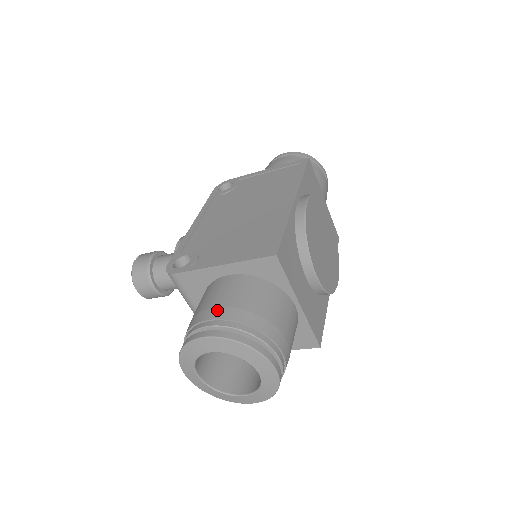
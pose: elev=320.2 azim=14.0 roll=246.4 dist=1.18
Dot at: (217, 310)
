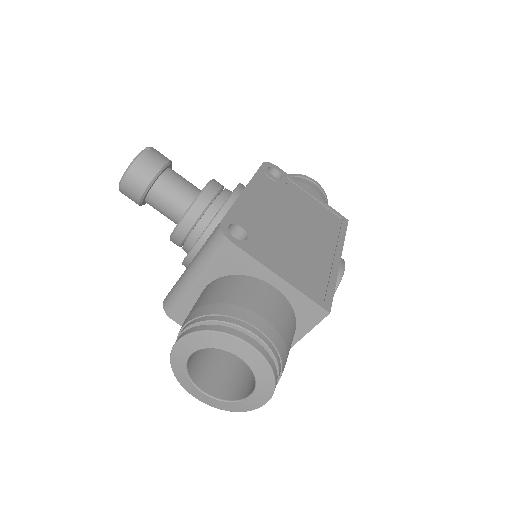
Dot at: (265, 322)
